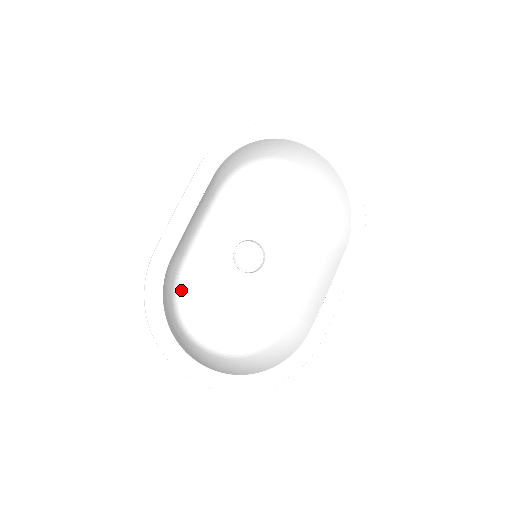
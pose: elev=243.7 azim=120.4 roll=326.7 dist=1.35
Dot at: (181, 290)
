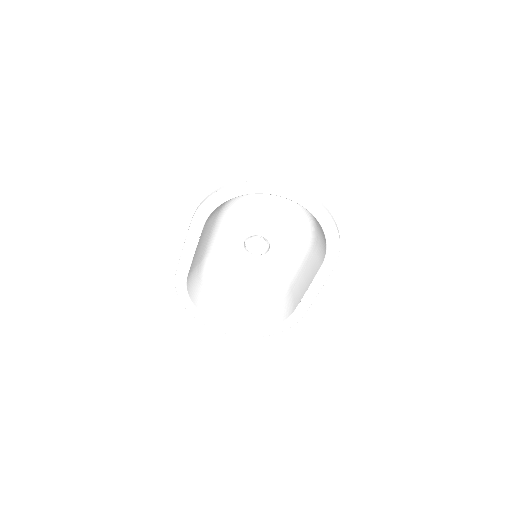
Dot at: (209, 270)
